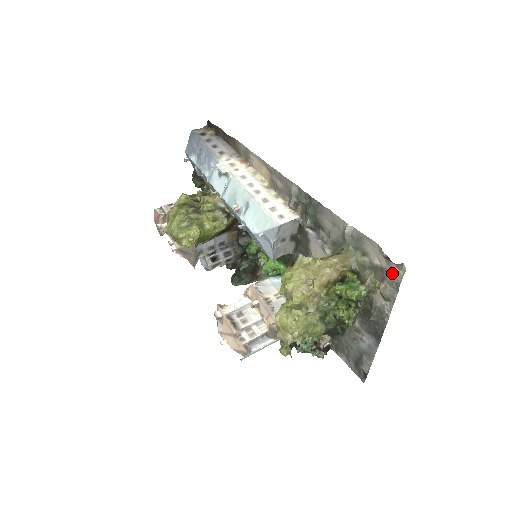
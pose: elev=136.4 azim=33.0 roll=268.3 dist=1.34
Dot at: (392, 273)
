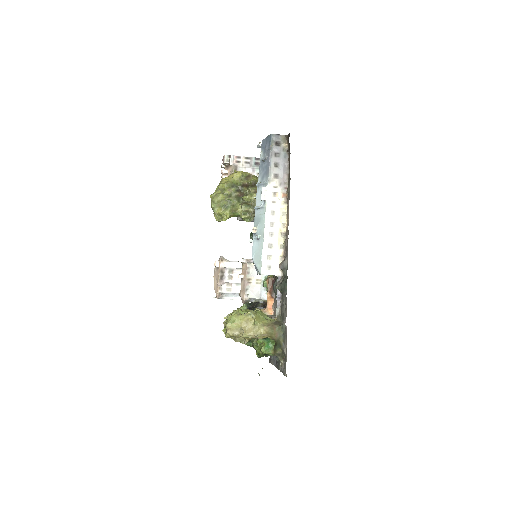
Dot at: (285, 366)
